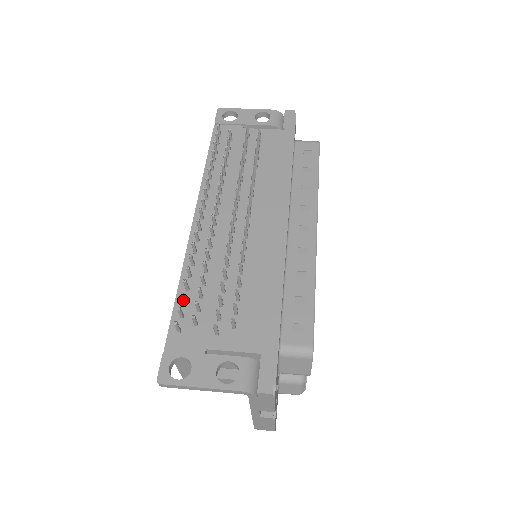
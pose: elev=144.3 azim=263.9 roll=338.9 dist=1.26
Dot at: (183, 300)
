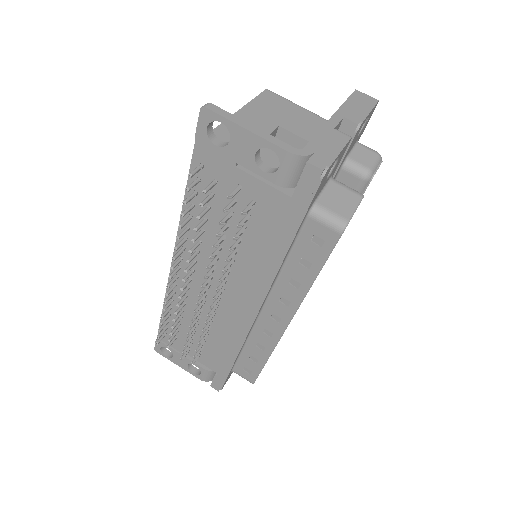
Dot at: (164, 326)
